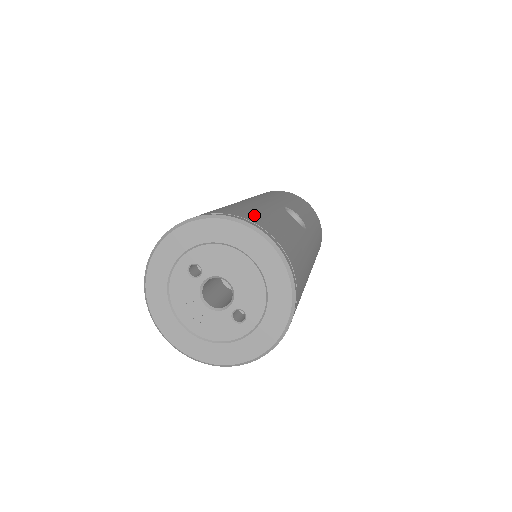
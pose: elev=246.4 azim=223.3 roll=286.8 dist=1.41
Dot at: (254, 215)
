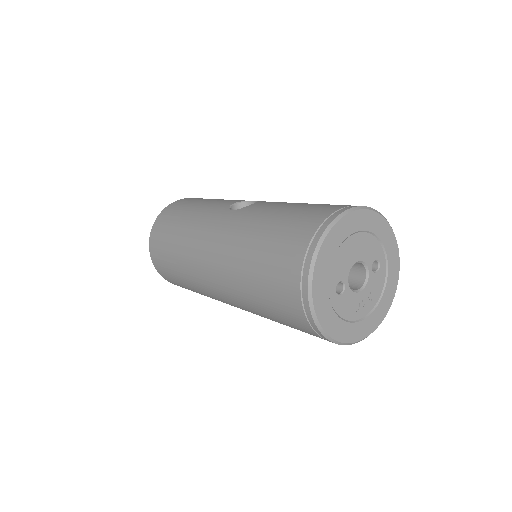
Dot at: (299, 222)
